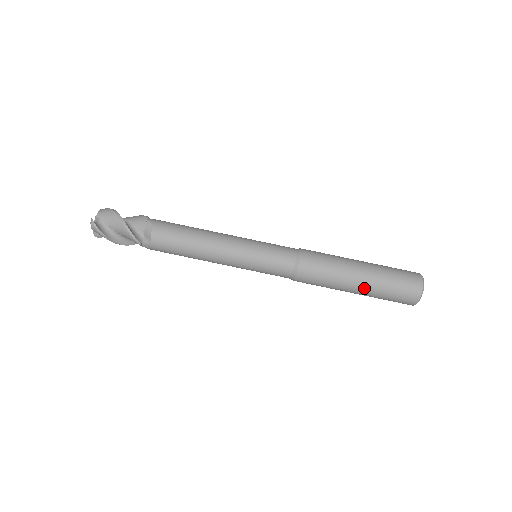
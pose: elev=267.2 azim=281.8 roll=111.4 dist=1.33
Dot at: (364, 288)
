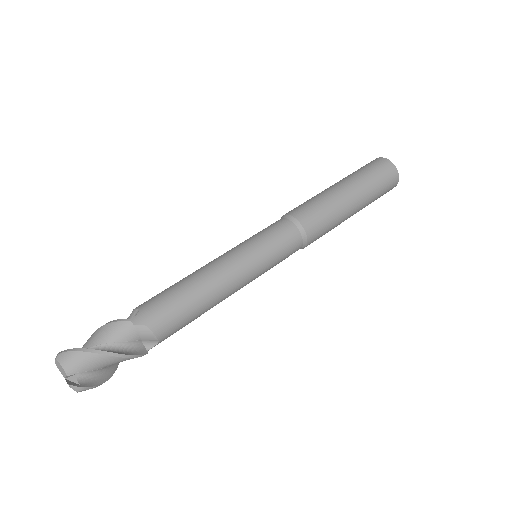
Dot at: (345, 182)
